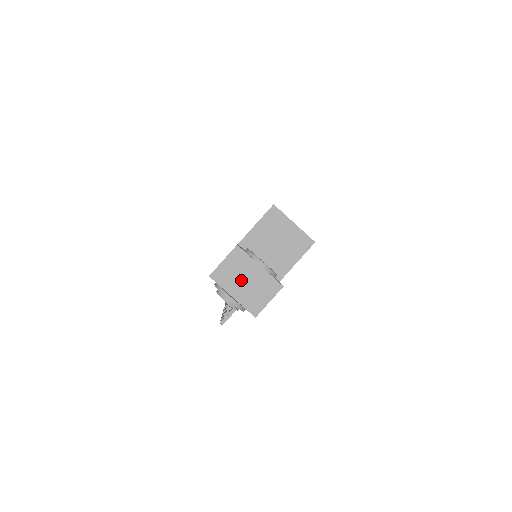
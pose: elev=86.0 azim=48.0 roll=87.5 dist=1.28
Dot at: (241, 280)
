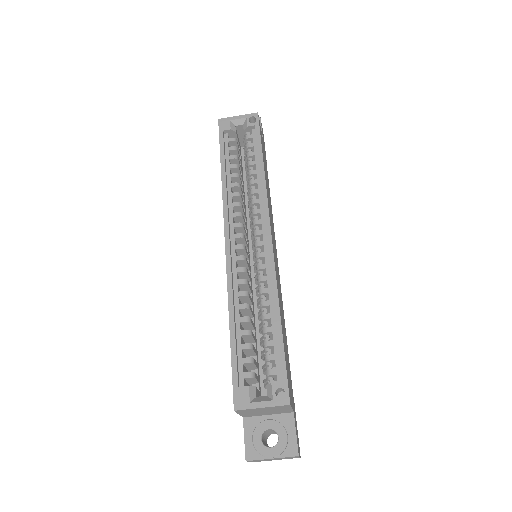
Dot at: occluded
